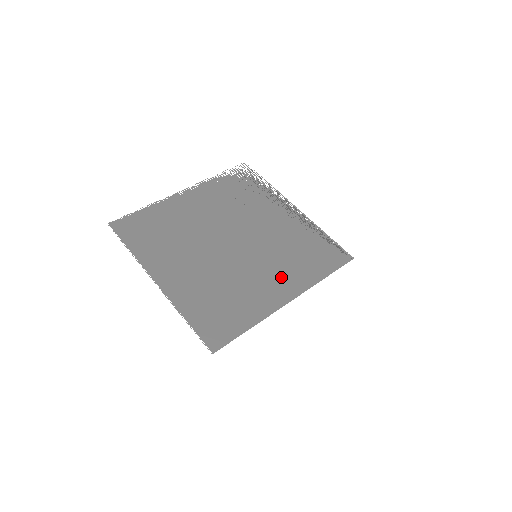
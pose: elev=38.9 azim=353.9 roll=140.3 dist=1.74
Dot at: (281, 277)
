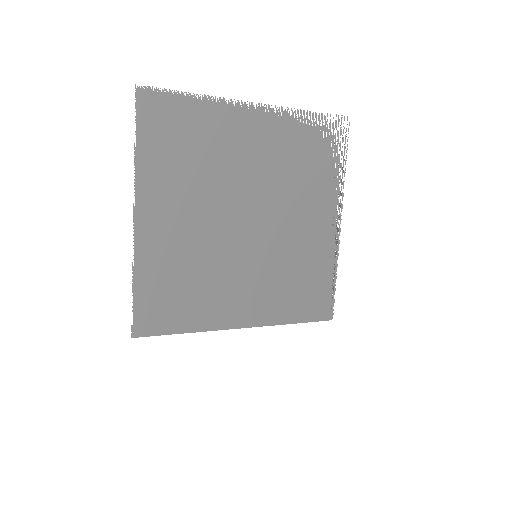
Dot at: (257, 297)
